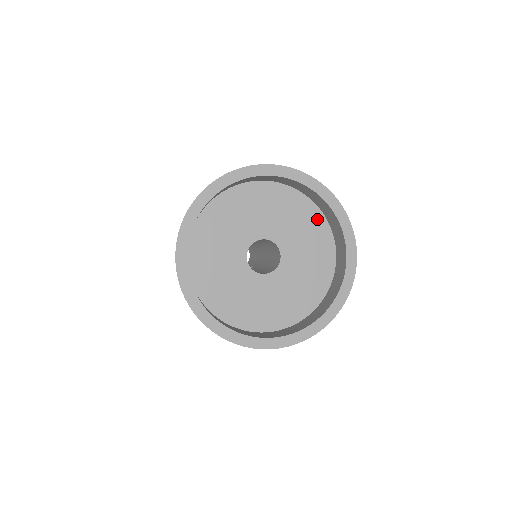
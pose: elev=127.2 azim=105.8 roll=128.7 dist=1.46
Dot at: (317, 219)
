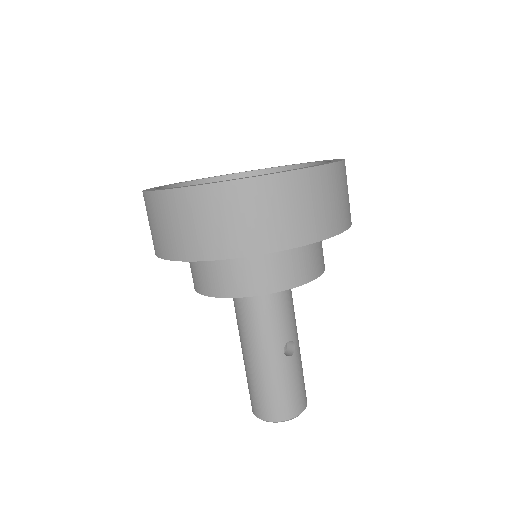
Dot at: occluded
